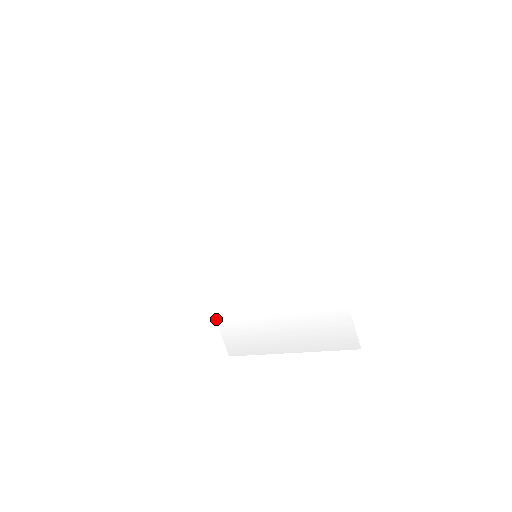
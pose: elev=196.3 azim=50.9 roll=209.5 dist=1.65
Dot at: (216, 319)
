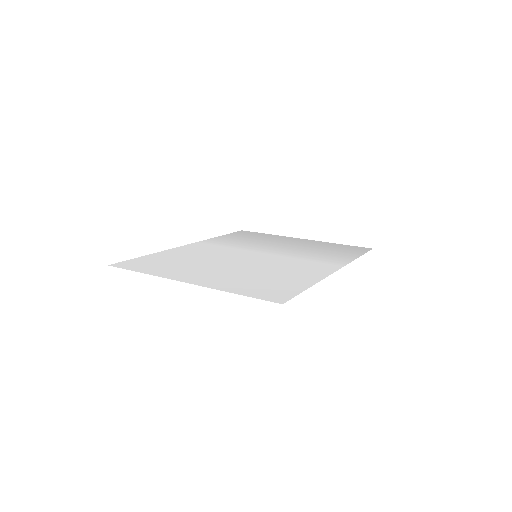
Dot at: (221, 236)
